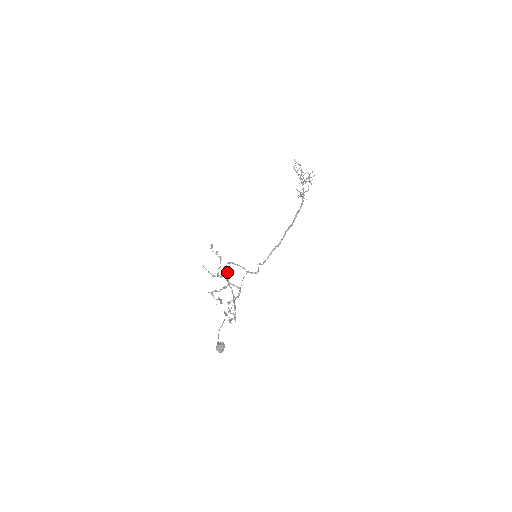
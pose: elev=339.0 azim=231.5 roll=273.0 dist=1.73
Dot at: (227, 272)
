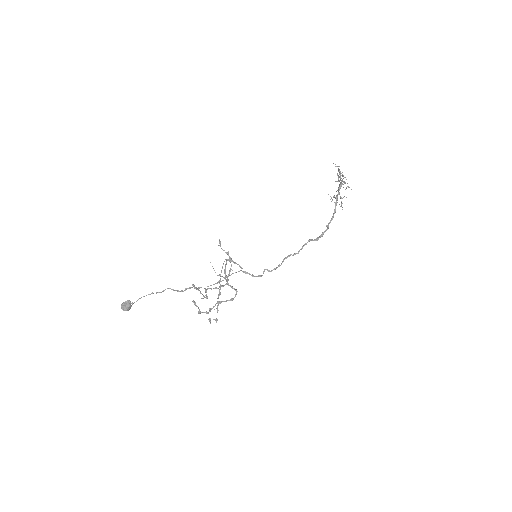
Dot at: (222, 268)
